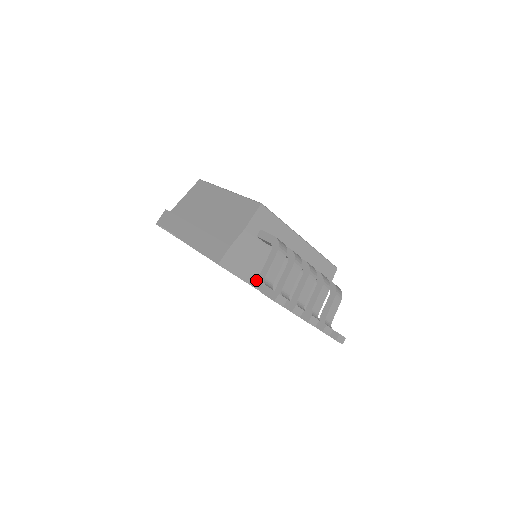
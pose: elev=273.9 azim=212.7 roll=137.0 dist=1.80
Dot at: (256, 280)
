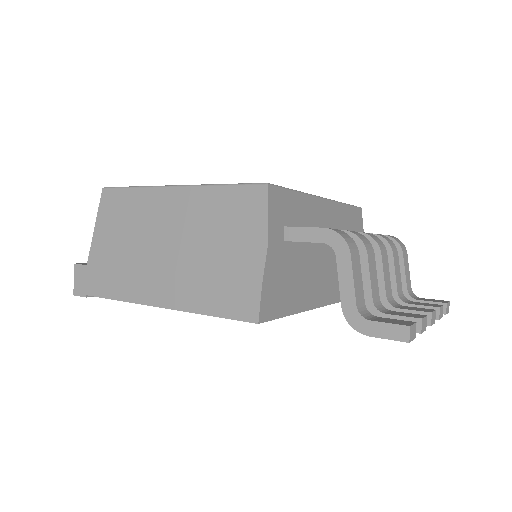
Dot at: (304, 302)
